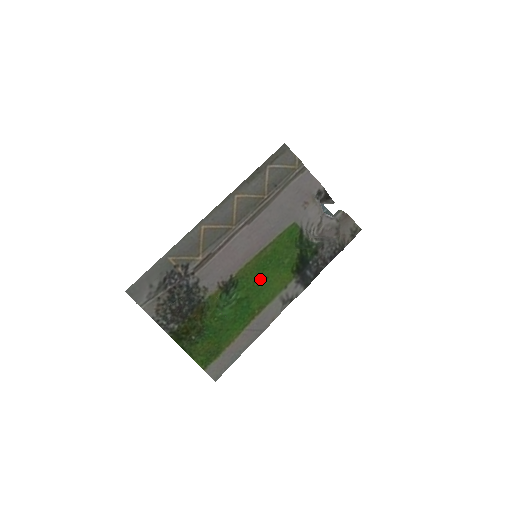
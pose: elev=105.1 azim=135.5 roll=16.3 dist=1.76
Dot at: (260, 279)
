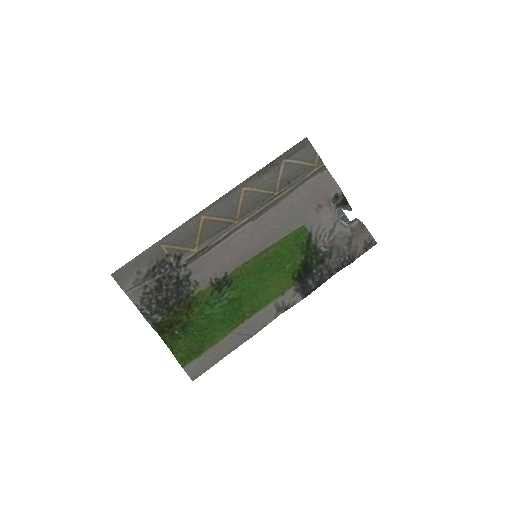
Dot at: (256, 281)
